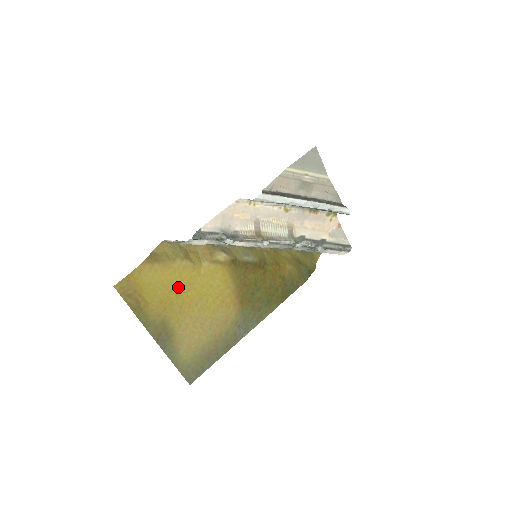
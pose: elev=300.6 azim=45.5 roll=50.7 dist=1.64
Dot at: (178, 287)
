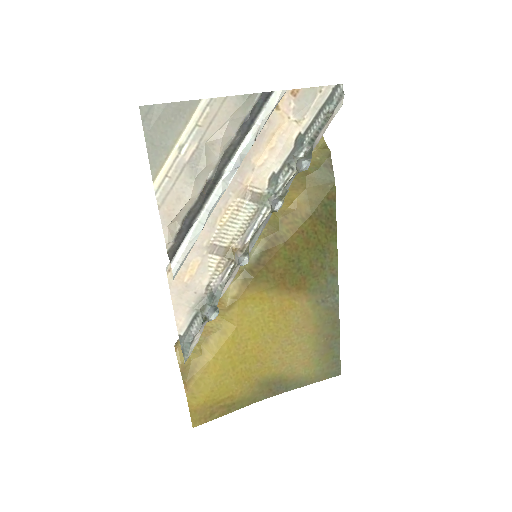
Dot at: (234, 359)
